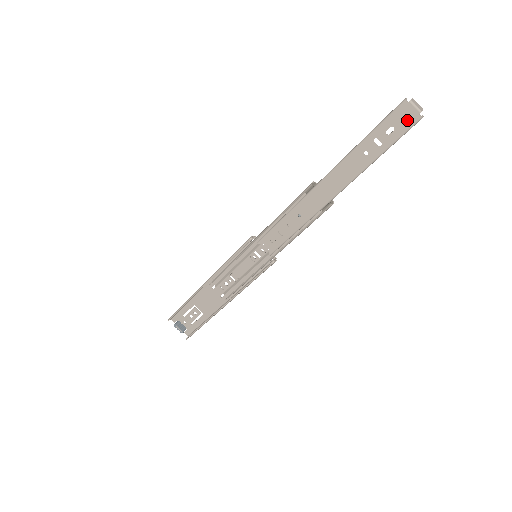
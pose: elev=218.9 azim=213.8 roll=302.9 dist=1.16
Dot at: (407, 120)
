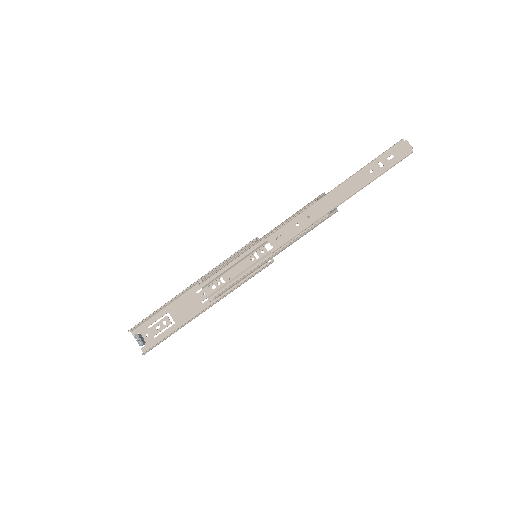
Dot at: (403, 152)
